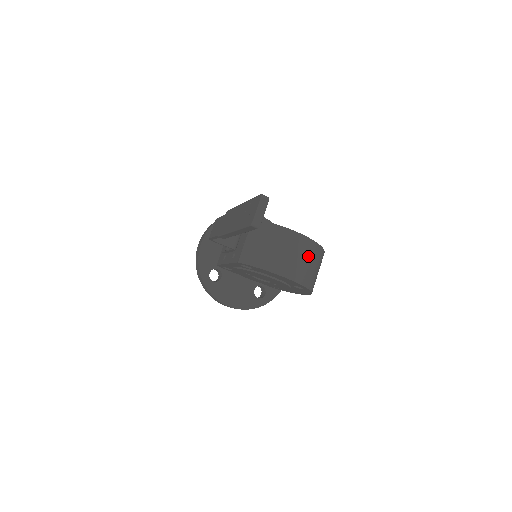
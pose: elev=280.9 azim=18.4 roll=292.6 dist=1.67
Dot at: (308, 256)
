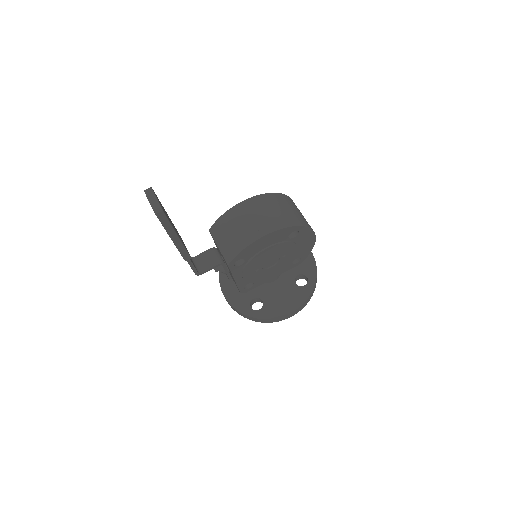
Dot at: (268, 207)
